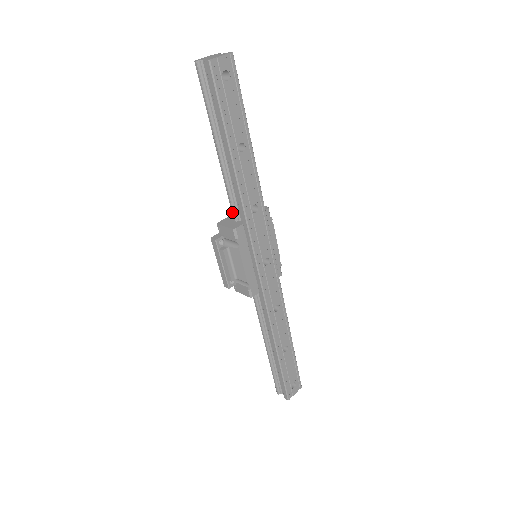
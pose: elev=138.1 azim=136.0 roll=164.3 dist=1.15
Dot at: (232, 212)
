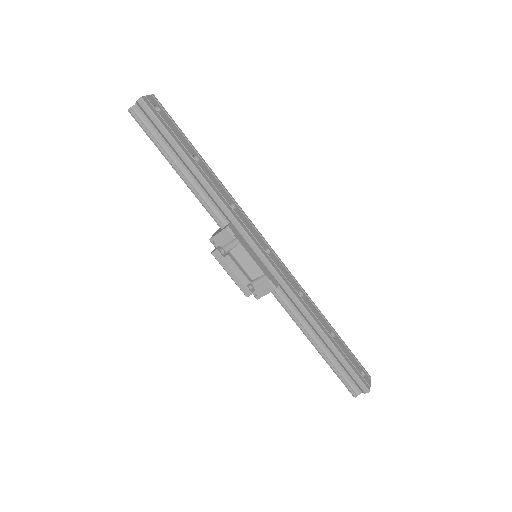
Dot at: (216, 221)
